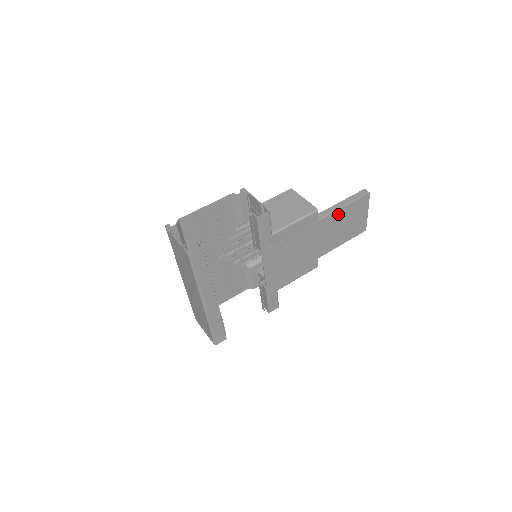
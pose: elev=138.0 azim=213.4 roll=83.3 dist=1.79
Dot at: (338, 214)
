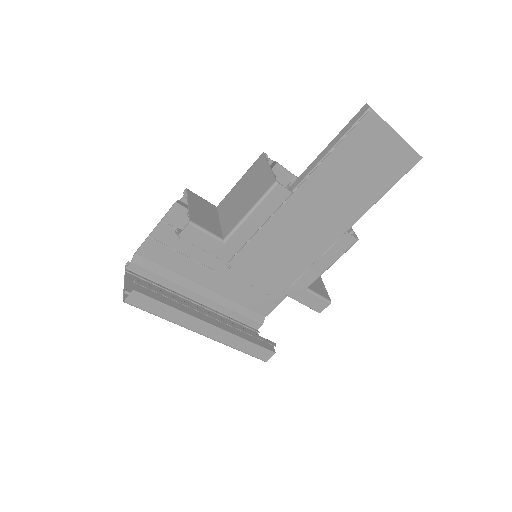
Dot at: (327, 168)
